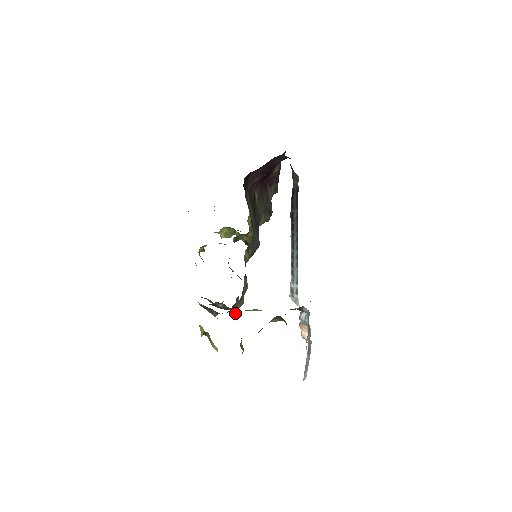
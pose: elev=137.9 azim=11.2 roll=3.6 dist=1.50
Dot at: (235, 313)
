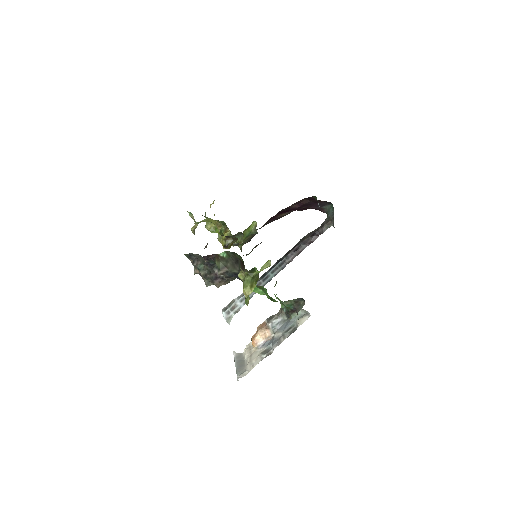
Dot at: (218, 286)
